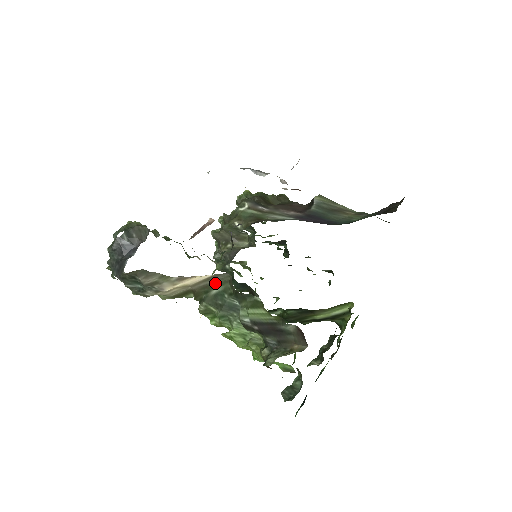
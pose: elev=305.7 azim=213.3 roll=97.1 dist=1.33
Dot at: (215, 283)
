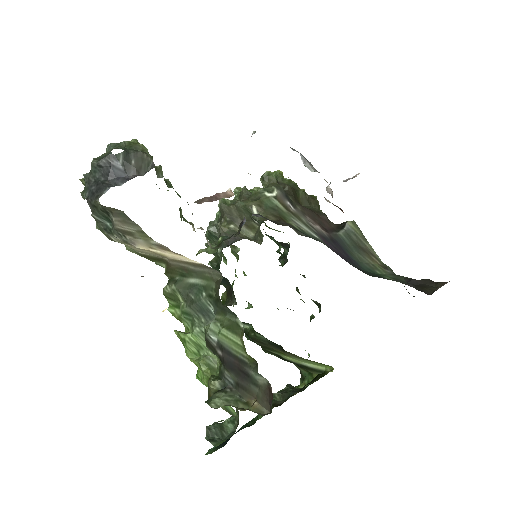
Dot at: (199, 272)
